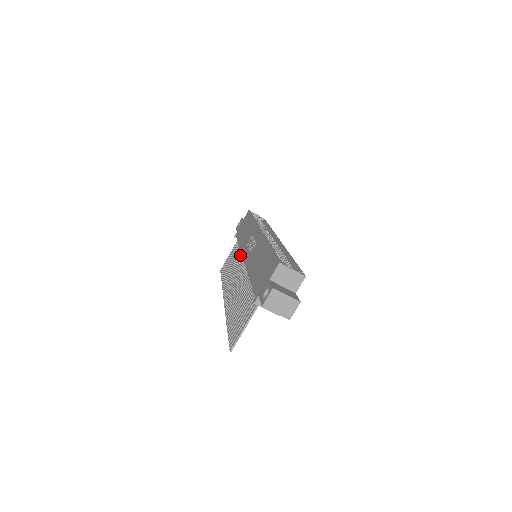
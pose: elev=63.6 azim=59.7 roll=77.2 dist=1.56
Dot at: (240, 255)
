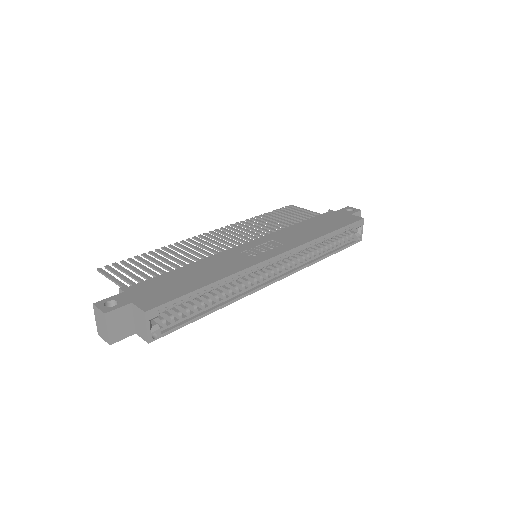
Dot at: occluded
